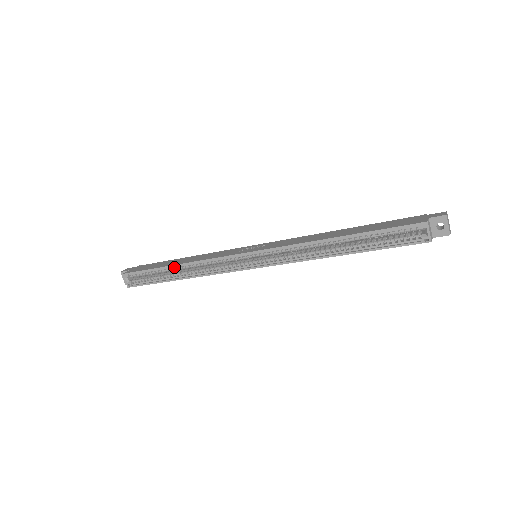
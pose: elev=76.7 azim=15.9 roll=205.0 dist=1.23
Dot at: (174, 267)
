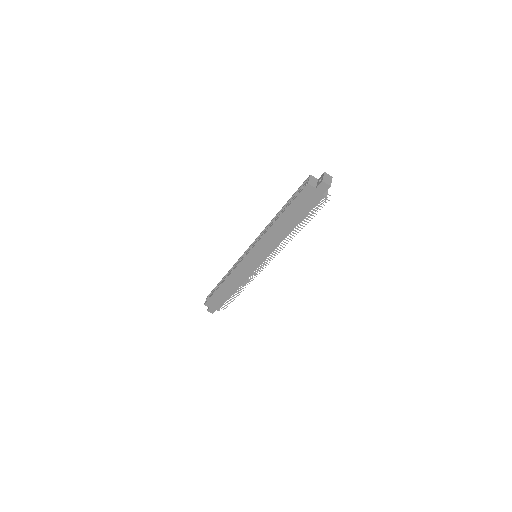
Dot at: (224, 279)
